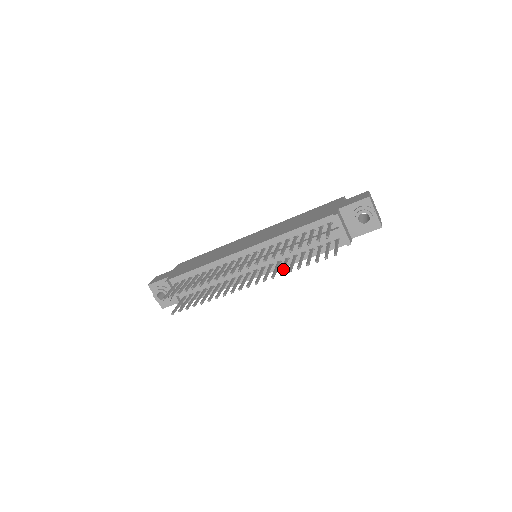
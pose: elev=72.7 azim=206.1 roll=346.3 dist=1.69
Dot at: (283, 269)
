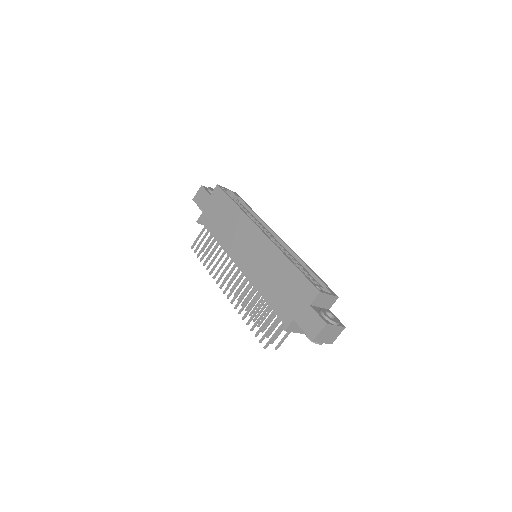
Dot at: (254, 309)
